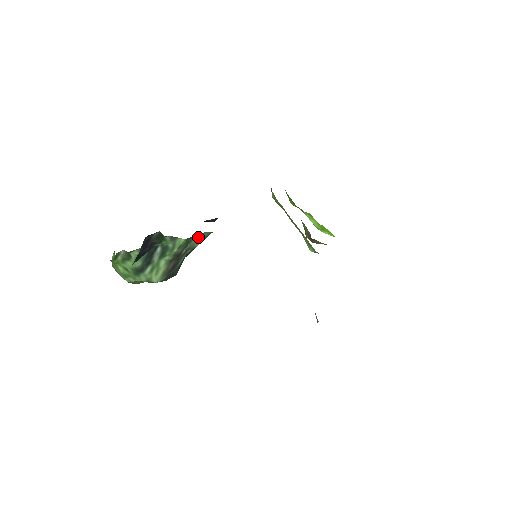
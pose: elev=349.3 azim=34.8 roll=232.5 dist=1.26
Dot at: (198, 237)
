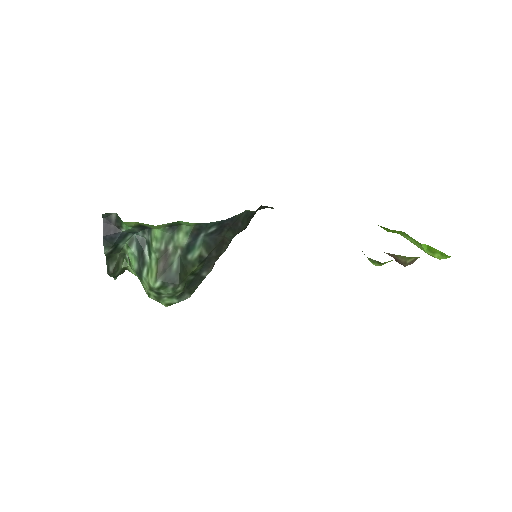
Dot at: (178, 232)
